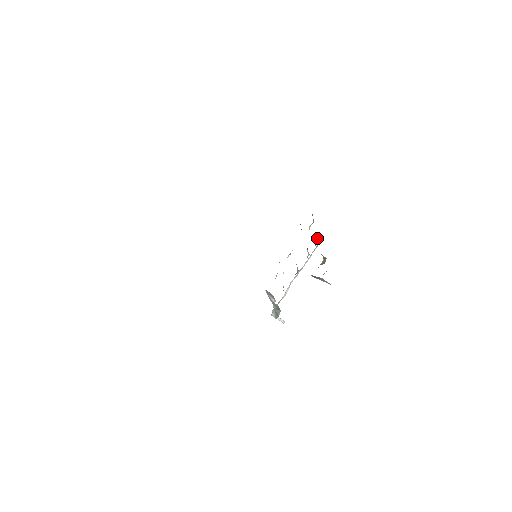
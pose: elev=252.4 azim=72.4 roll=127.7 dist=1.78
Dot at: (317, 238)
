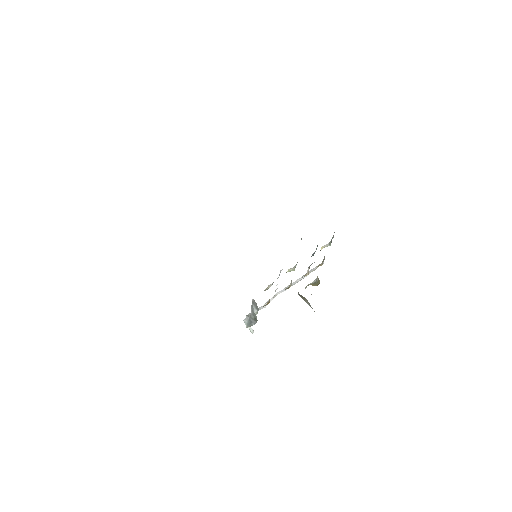
Dot at: (323, 260)
